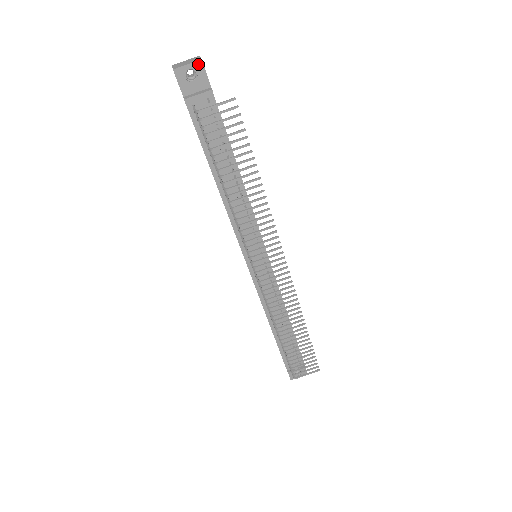
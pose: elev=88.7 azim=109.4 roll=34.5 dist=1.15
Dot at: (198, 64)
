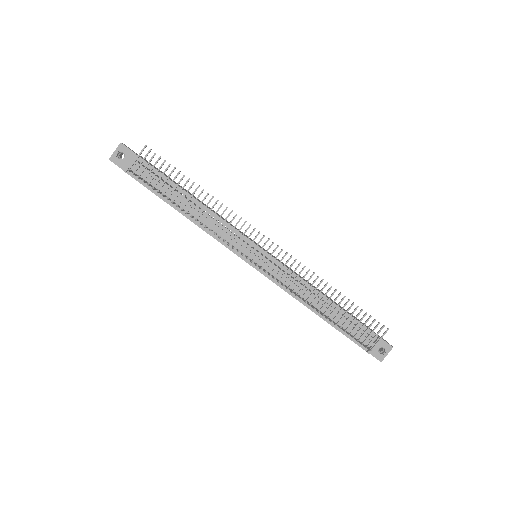
Dot at: (121, 146)
